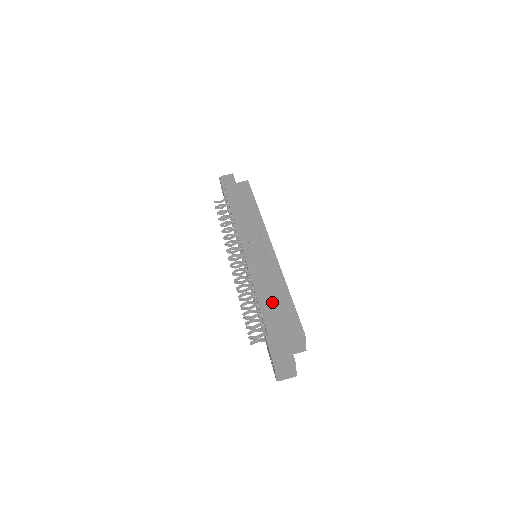
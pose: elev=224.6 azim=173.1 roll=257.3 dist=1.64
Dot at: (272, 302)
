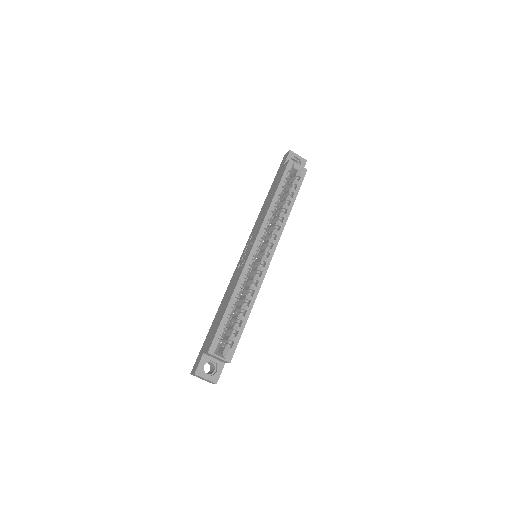
Dot at: (219, 314)
